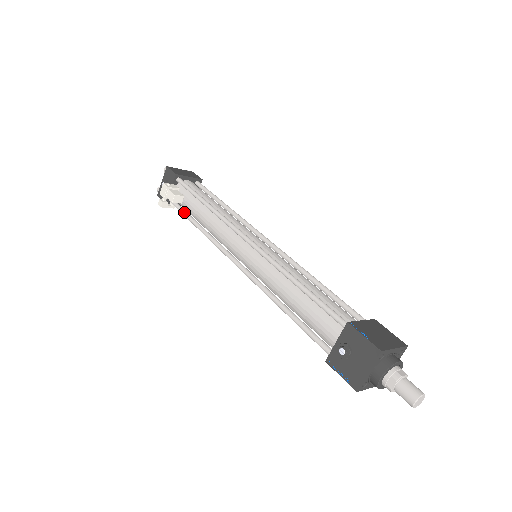
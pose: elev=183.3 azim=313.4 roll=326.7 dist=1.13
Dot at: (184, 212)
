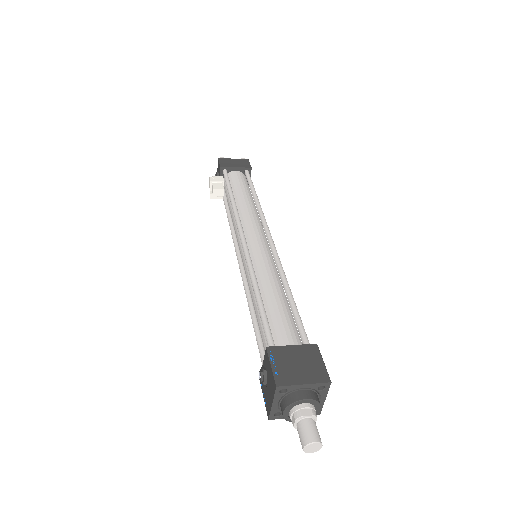
Dot at: (225, 204)
